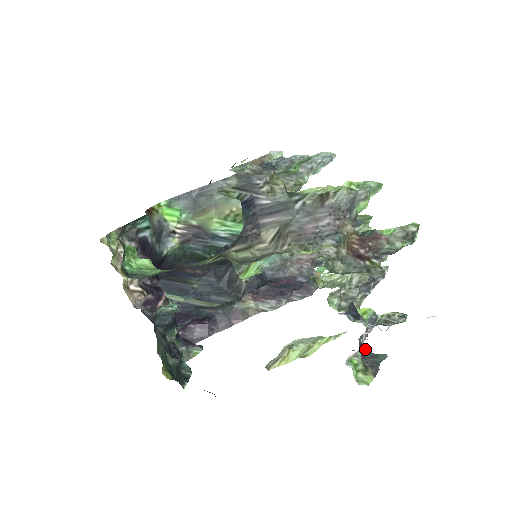
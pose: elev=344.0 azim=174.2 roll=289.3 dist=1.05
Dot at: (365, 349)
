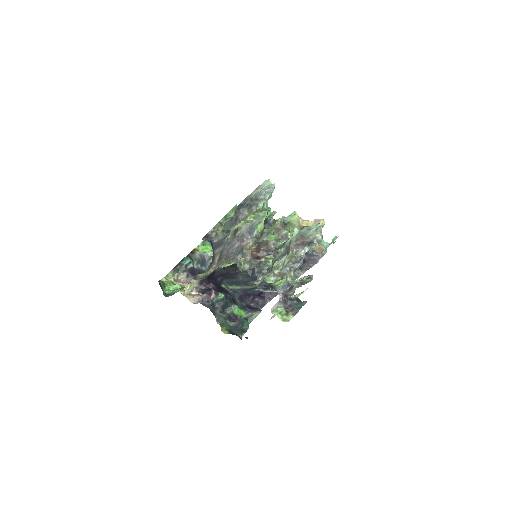
Dot at: (293, 301)
